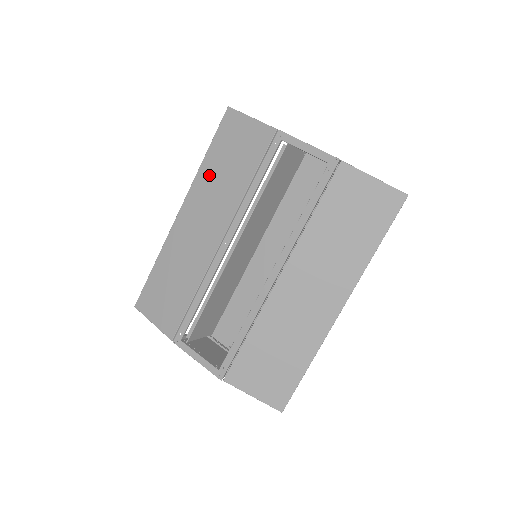
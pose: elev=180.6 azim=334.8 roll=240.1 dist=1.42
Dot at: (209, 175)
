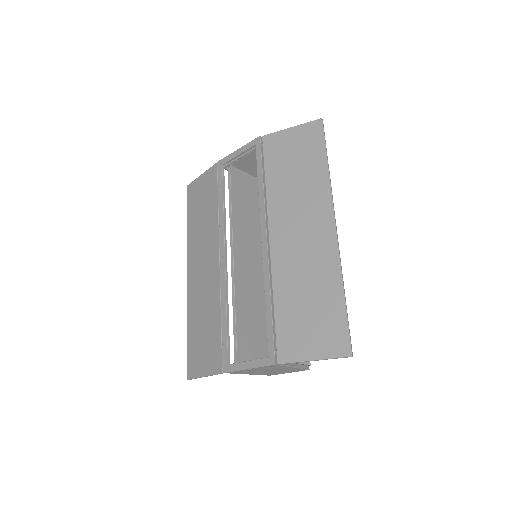
Dot at: (194, 231)
